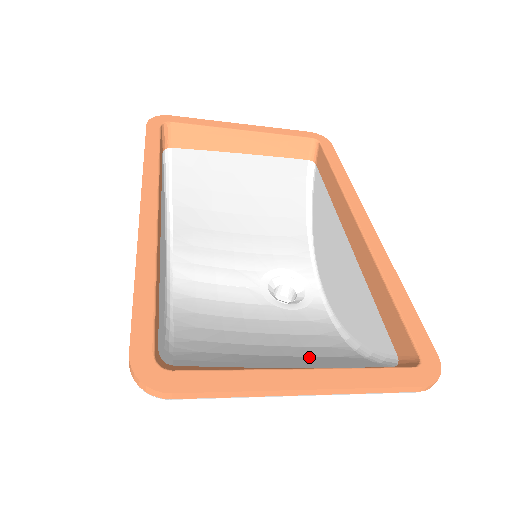
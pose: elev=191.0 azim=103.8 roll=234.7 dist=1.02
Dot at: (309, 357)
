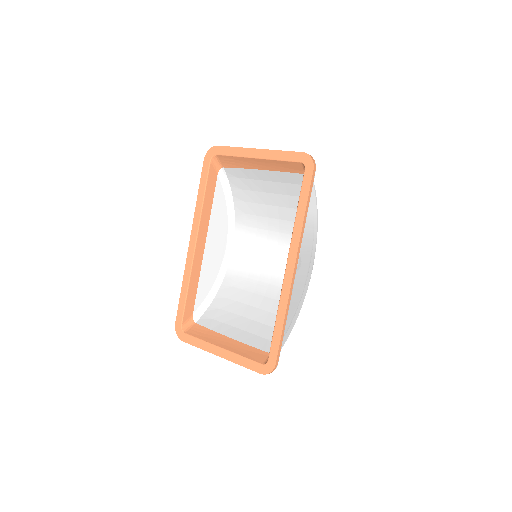
Dot at: (260, 324)
